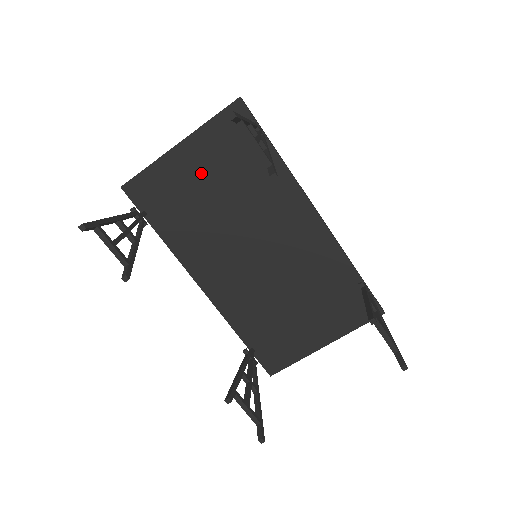
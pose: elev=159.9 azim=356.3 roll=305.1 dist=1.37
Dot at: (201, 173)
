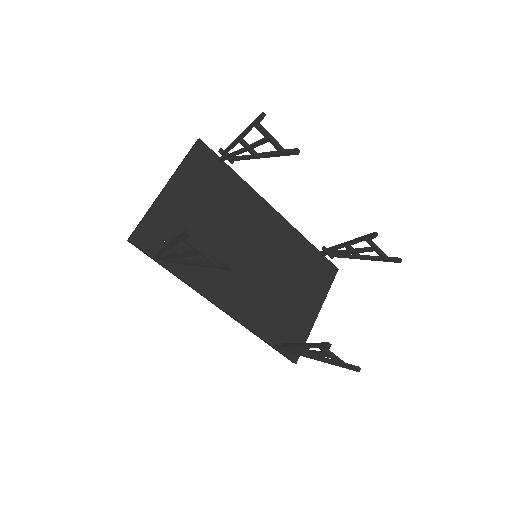
Dot at: (191, 205)
